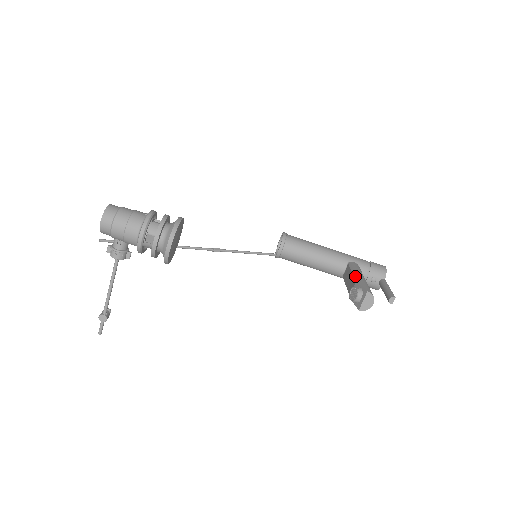
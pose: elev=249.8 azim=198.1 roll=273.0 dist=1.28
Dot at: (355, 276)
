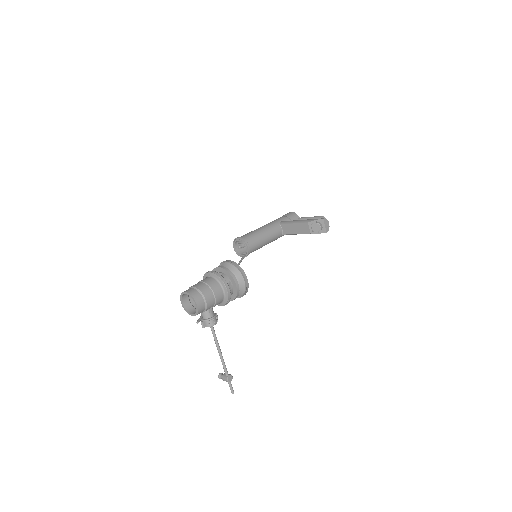
Dot at: (301, 222)
